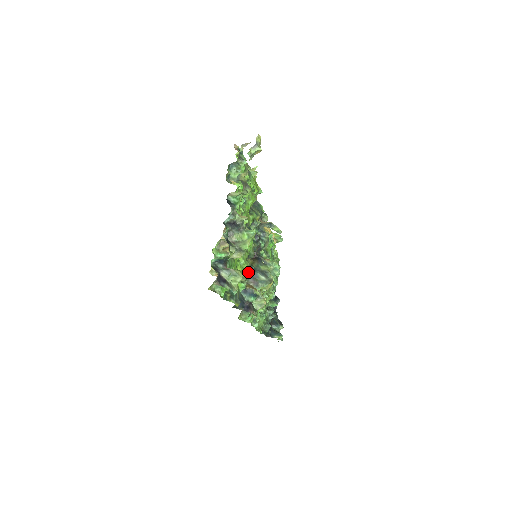
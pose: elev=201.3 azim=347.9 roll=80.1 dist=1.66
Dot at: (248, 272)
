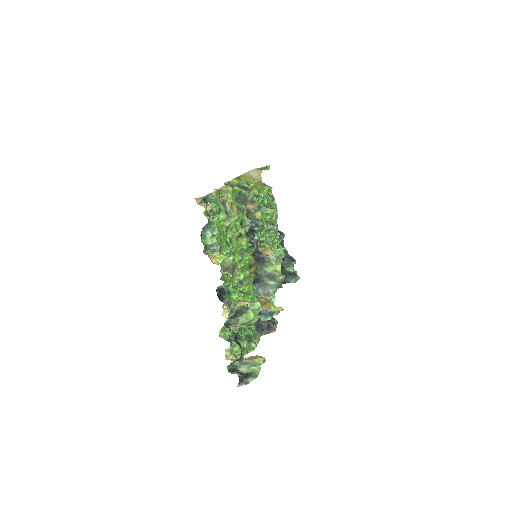
Dot at: (254, 284)
